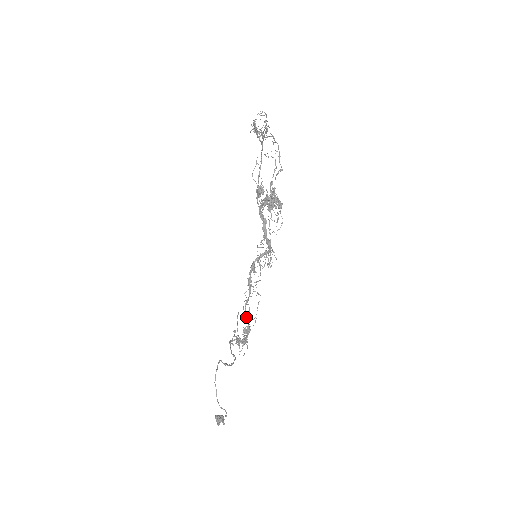
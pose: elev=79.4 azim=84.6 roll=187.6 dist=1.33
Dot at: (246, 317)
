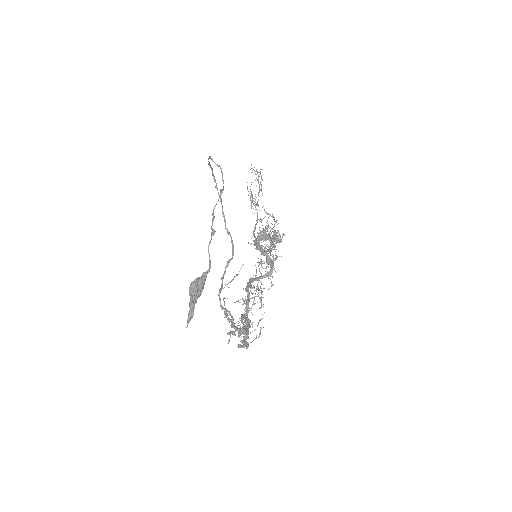
Dot at: (243, 316)
